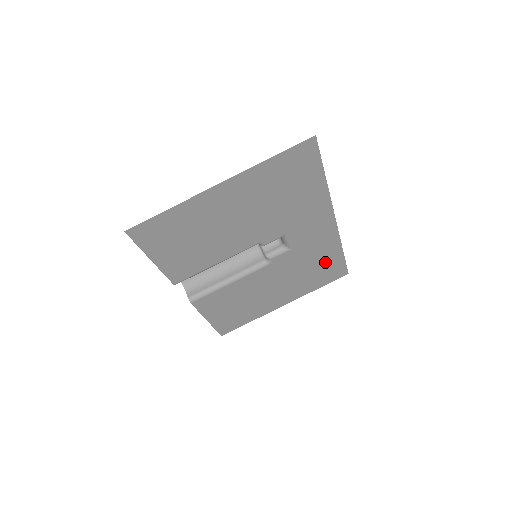
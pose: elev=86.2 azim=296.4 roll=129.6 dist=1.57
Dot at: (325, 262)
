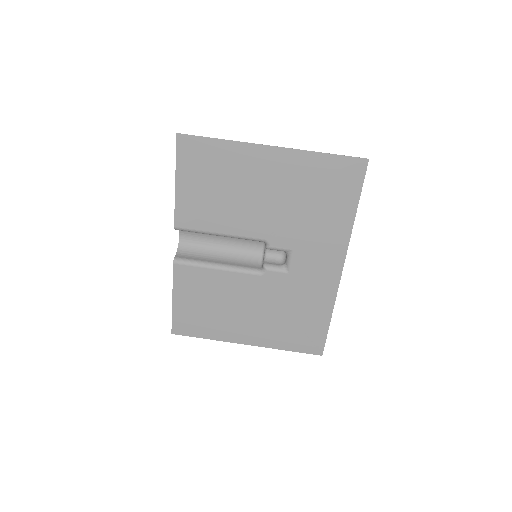
Dot at: (309, 319)
